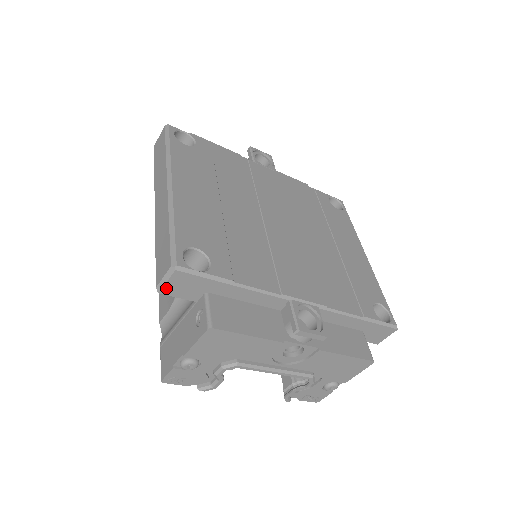
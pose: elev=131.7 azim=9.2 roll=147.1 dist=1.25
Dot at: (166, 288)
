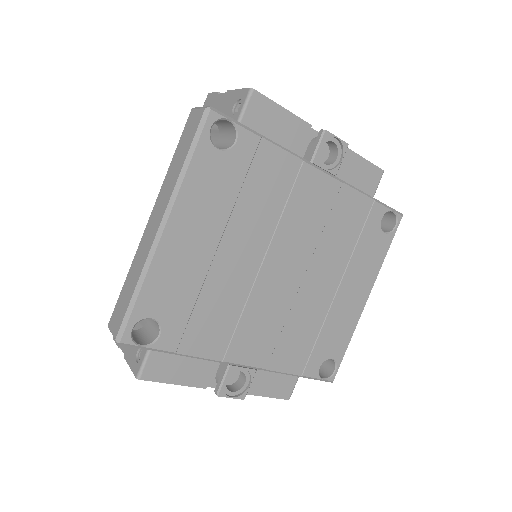
Dot at: occluded
